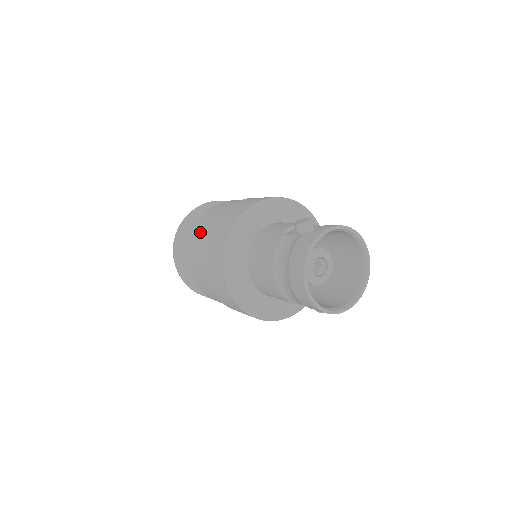
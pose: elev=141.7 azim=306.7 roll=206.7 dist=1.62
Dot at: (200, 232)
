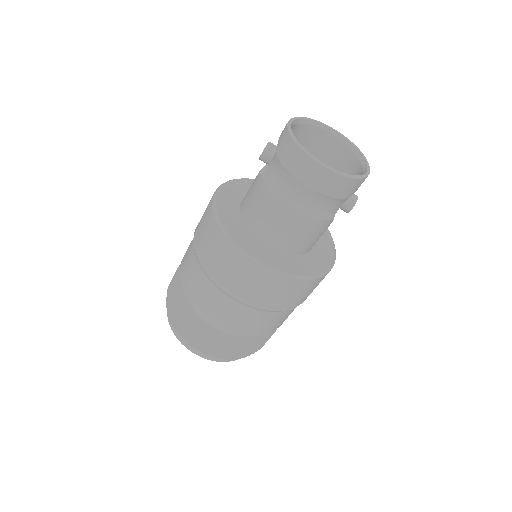
Dot at: (191, 276)
